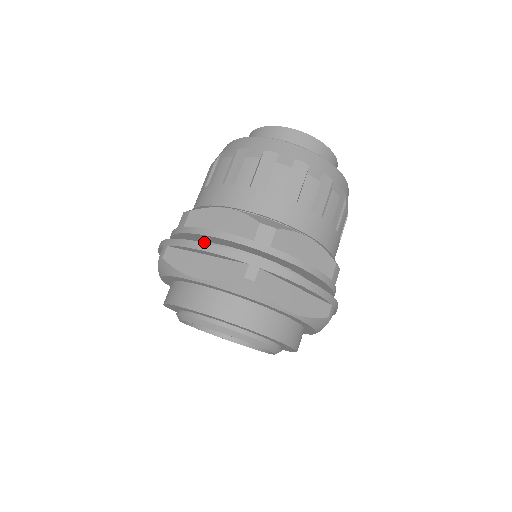
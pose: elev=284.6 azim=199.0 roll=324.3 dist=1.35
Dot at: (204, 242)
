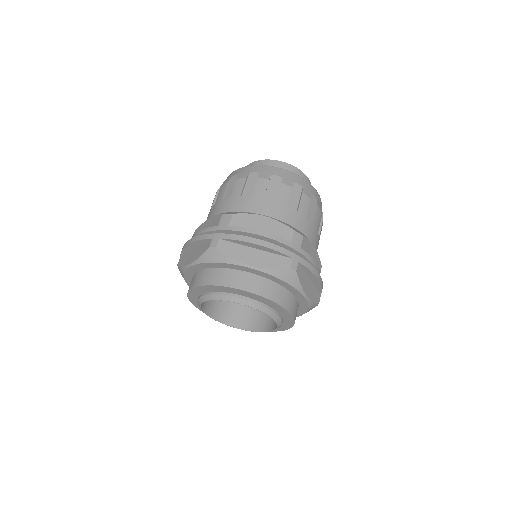
Dot at: occluded
